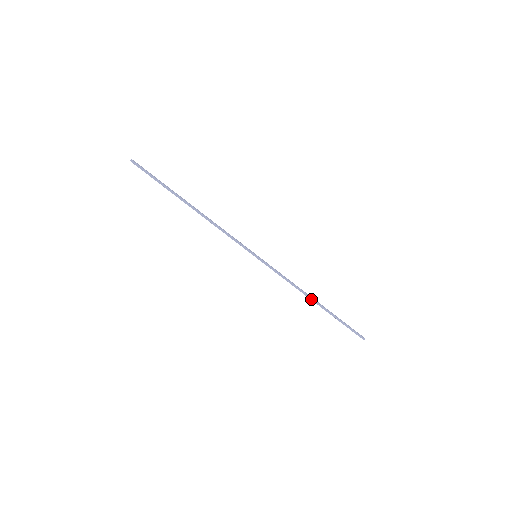
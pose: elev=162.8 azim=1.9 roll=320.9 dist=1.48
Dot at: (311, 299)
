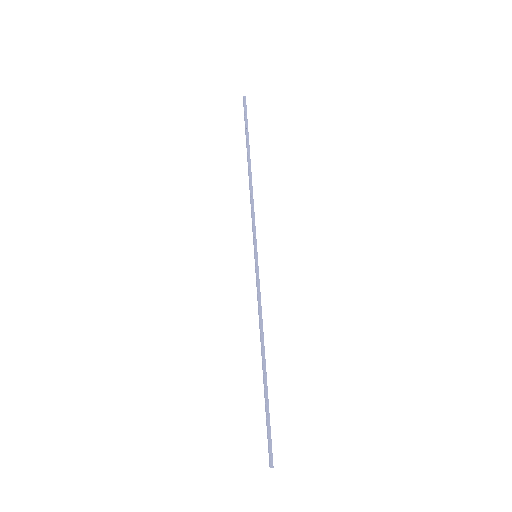
Dot at: (263, 352)
